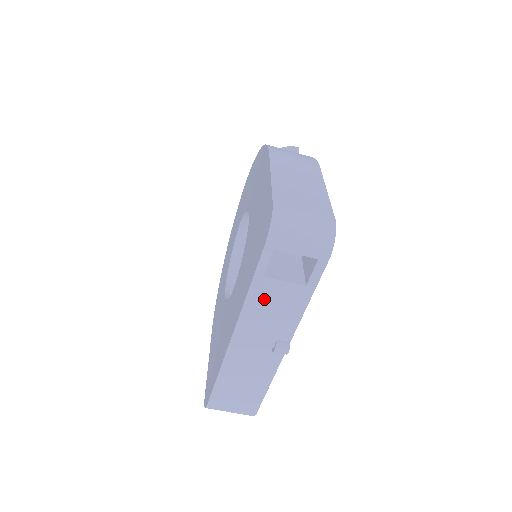
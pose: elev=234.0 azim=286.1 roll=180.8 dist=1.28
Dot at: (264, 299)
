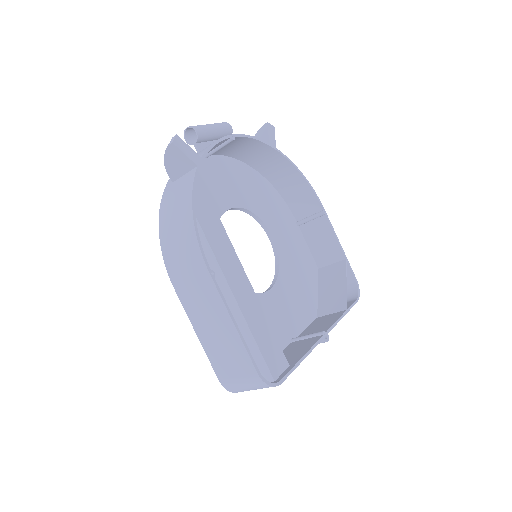
Dot at: occluded
